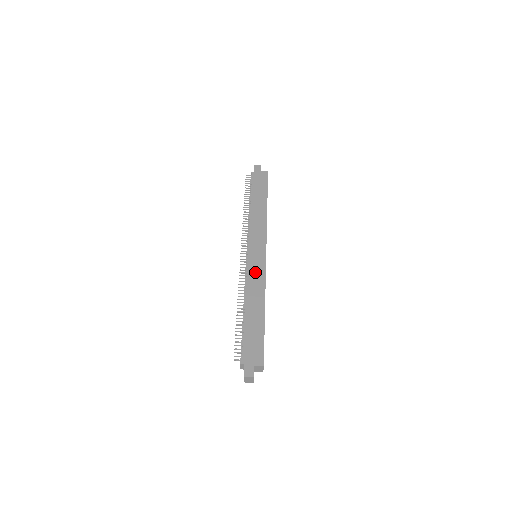
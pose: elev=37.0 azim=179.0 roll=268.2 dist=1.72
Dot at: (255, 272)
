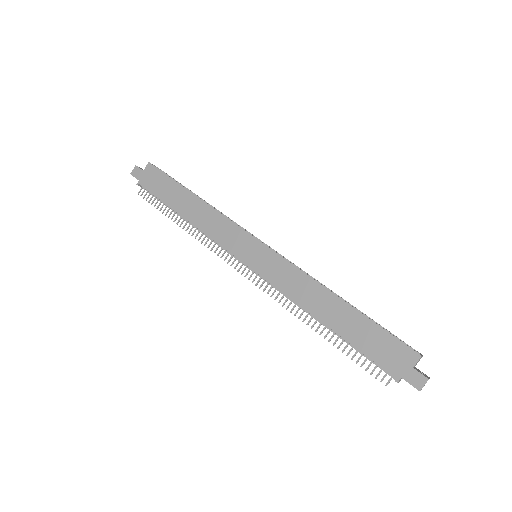
Dot at: (279, 275)
